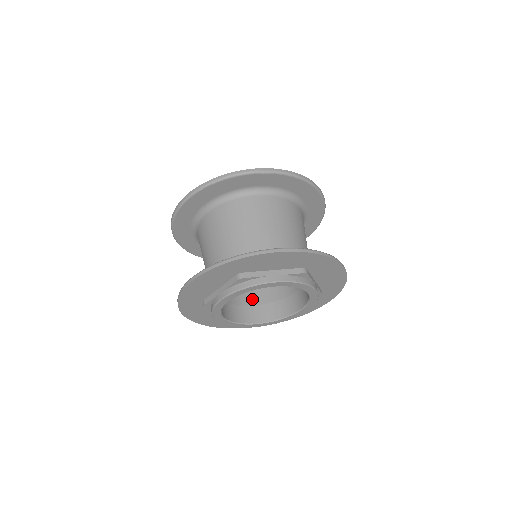
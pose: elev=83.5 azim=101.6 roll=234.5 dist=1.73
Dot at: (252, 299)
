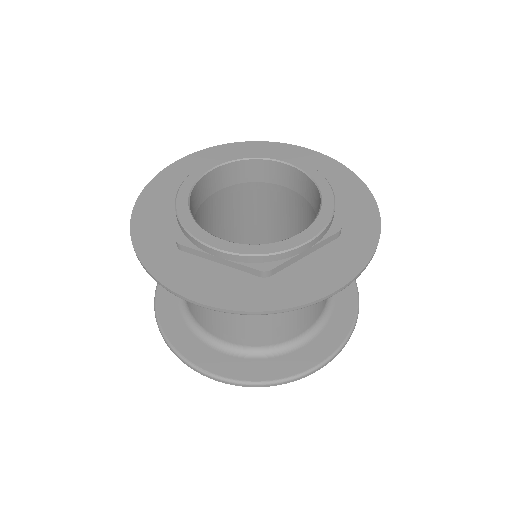
Dot at: occluded
